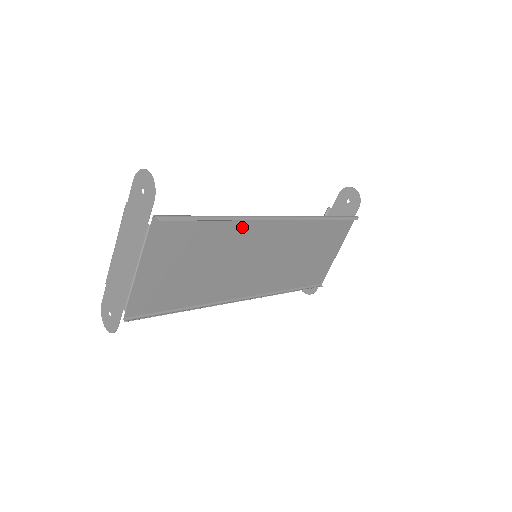
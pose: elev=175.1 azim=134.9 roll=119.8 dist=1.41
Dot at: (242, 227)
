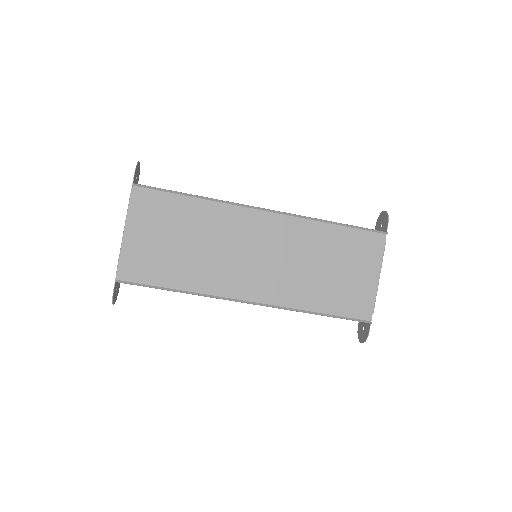
Dot at: (224, 213)
